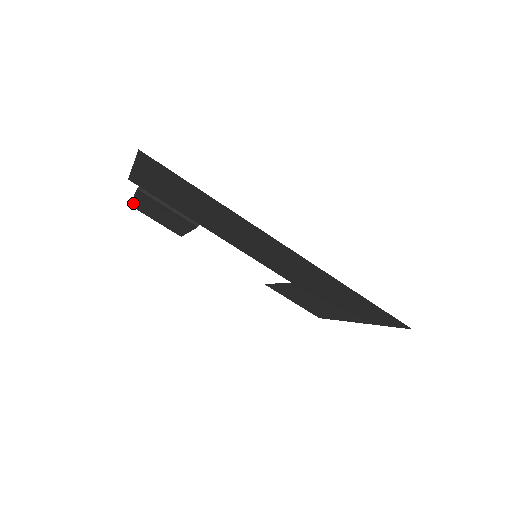
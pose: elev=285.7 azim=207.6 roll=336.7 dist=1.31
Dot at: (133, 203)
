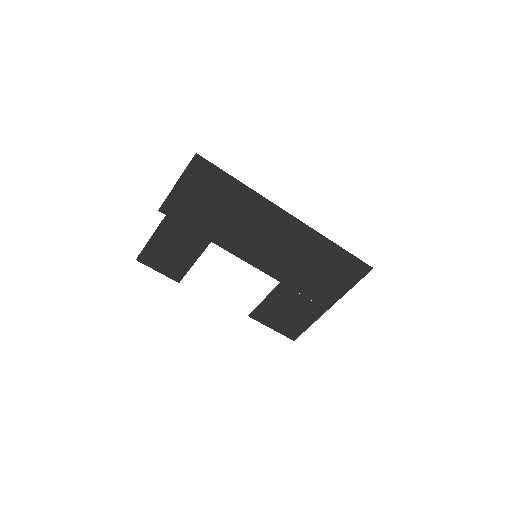
Dot at: (144, 252)
